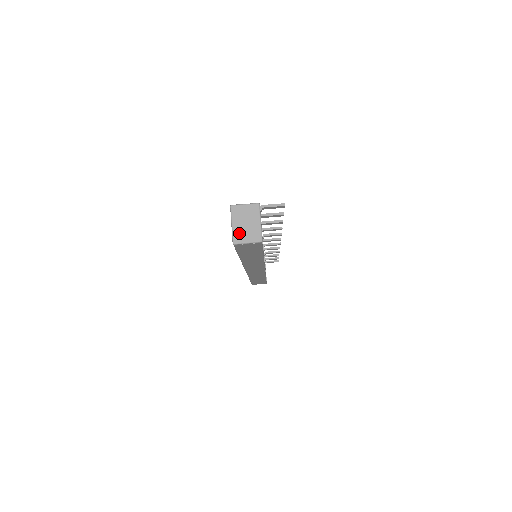
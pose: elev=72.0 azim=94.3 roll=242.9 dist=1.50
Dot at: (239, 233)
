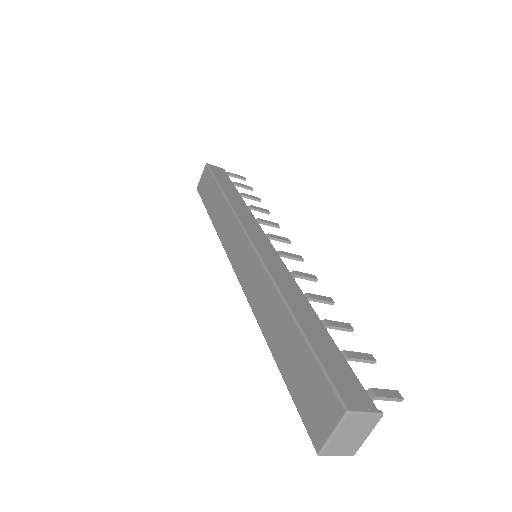
Dot at: (334, 445)
